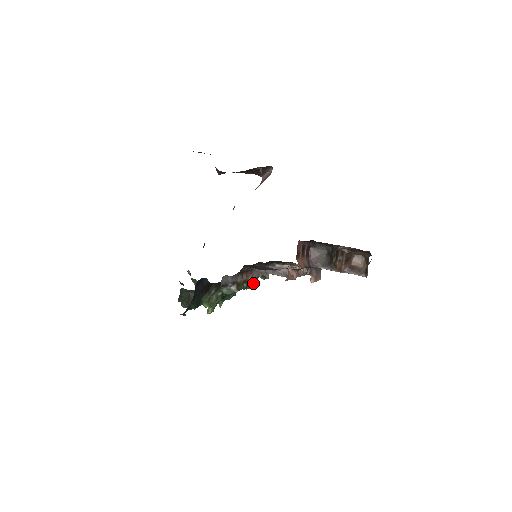
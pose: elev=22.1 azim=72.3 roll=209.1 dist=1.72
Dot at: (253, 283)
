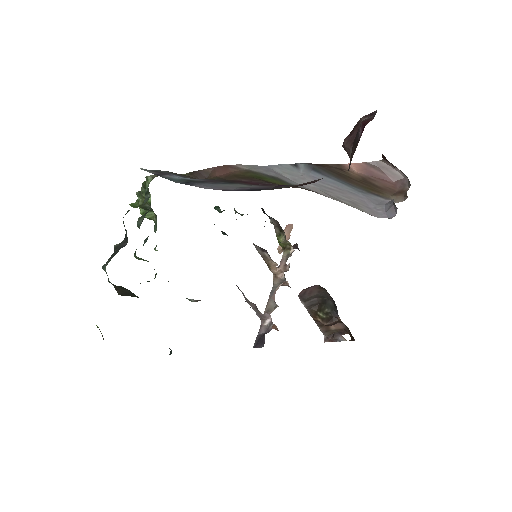
Dot at: (220, 212)
